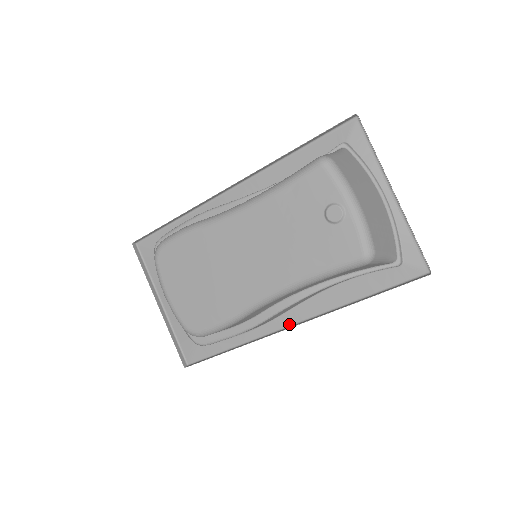
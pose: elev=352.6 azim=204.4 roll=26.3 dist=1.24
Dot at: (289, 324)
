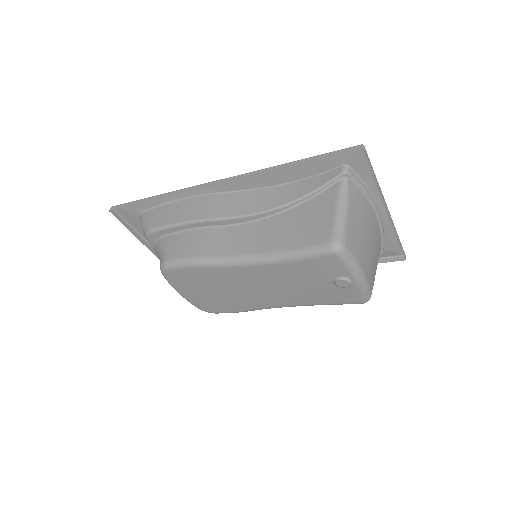
Dot at: occluded
